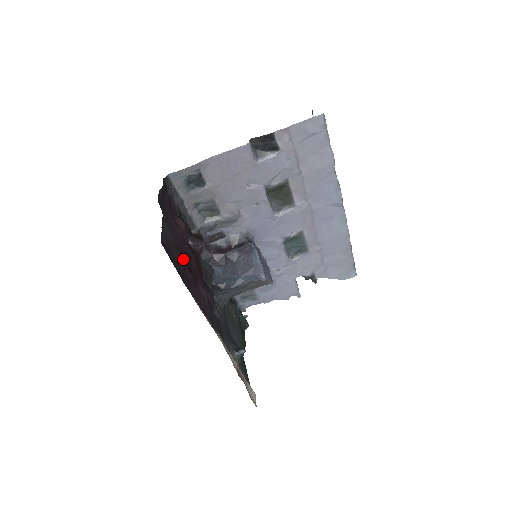
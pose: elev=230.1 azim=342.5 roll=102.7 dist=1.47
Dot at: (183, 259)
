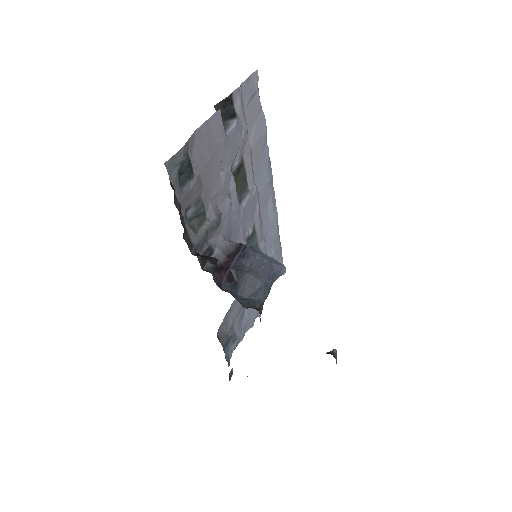
Dot at: occluded
